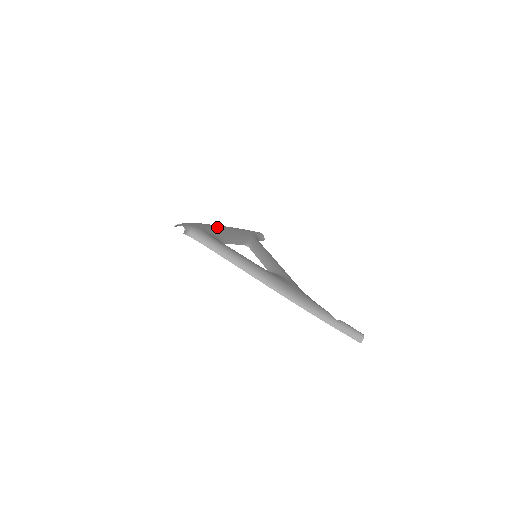
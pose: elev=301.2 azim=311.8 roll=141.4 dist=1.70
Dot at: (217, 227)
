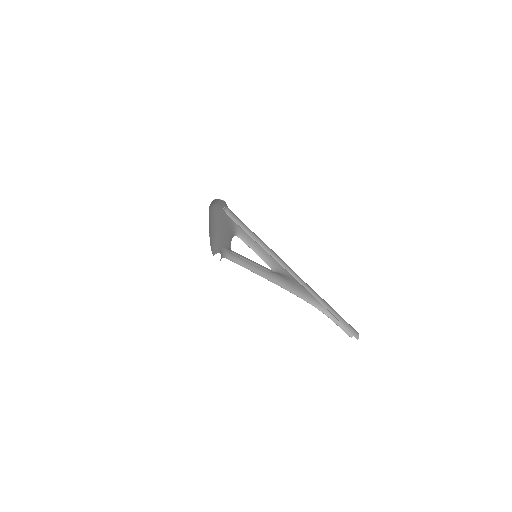
Dot at: (223, 221)
